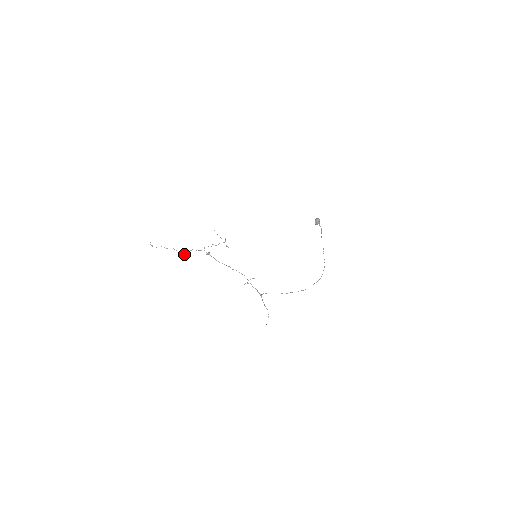
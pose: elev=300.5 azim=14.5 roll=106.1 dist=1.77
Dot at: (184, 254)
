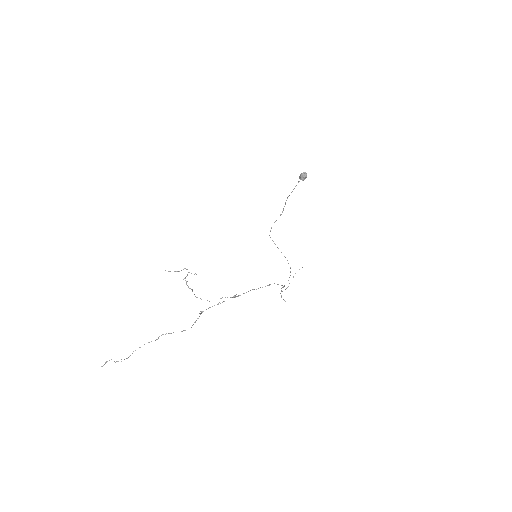
Dot at: occluded
